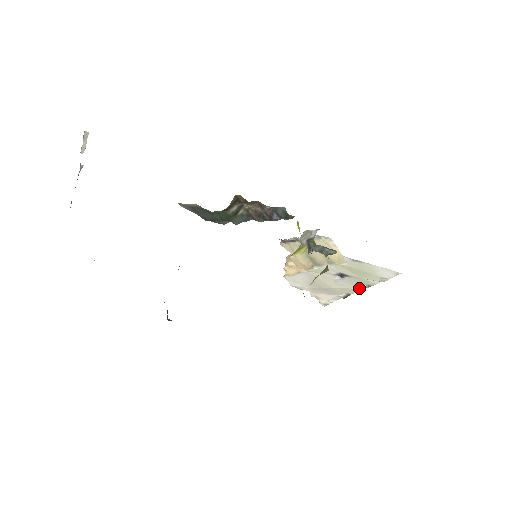
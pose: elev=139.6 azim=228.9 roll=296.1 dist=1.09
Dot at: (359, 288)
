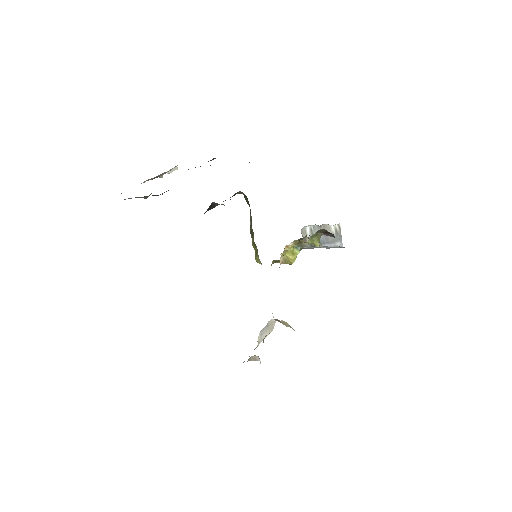
Dot at: occluded
